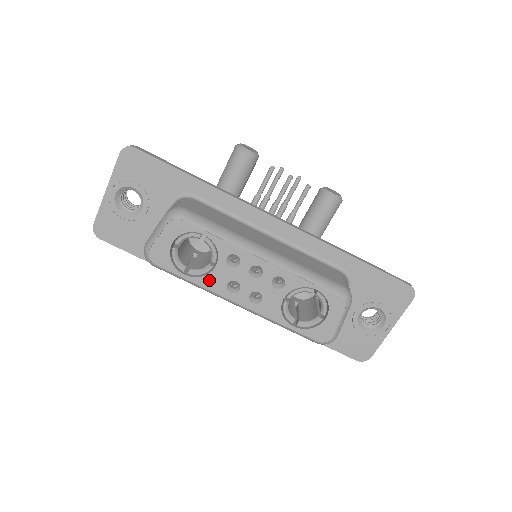
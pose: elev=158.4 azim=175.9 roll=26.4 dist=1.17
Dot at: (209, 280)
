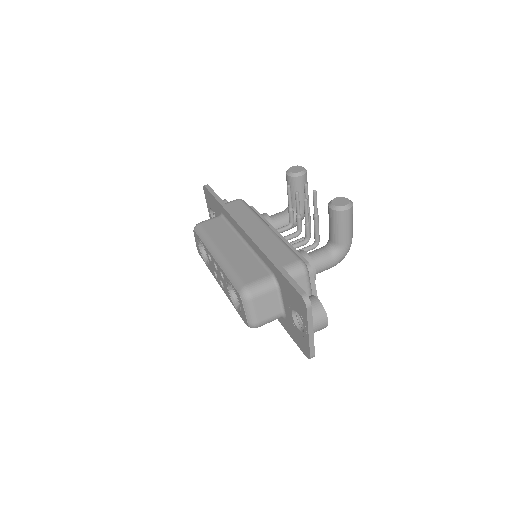
Dot at: (211, 268)
